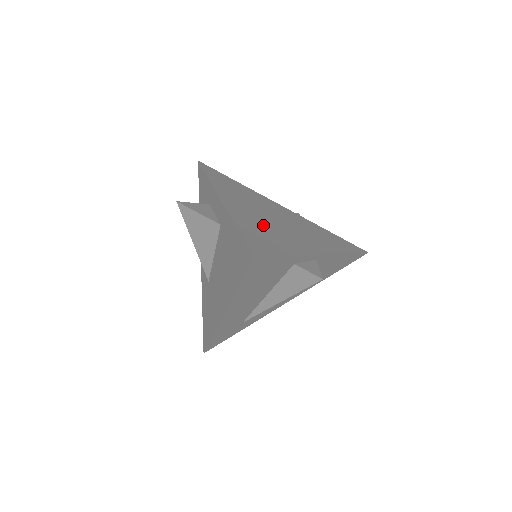
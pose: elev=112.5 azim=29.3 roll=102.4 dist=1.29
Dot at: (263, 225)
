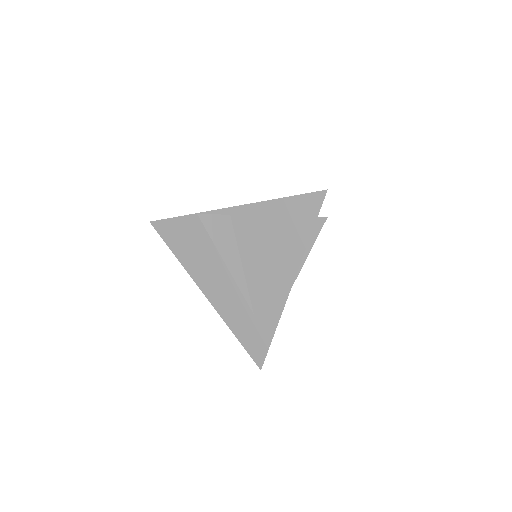
Dot at: occluded
